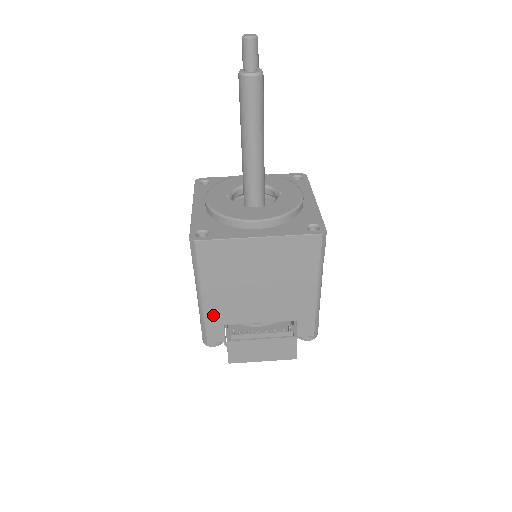
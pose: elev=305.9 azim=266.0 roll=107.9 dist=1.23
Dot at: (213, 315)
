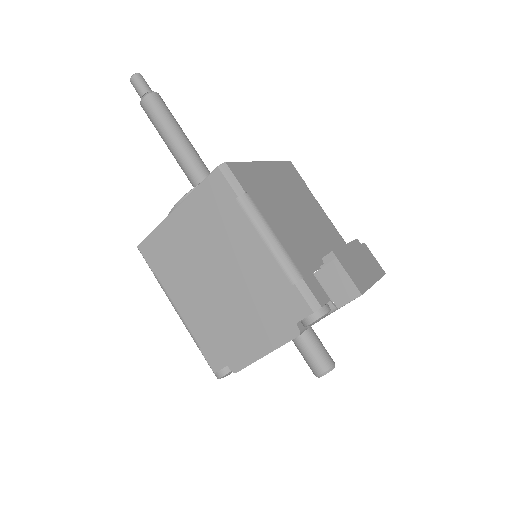
Dot at: (296, 259)
